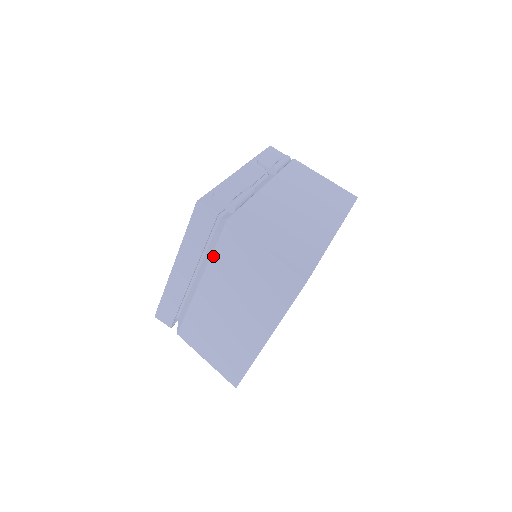
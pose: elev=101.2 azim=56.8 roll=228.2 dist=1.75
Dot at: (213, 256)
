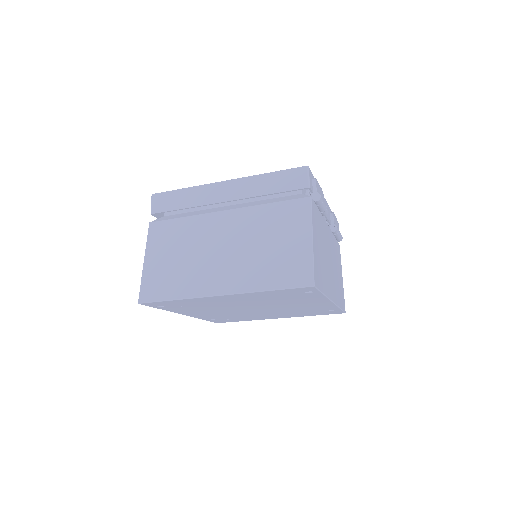
Dot at: (266, 205)
